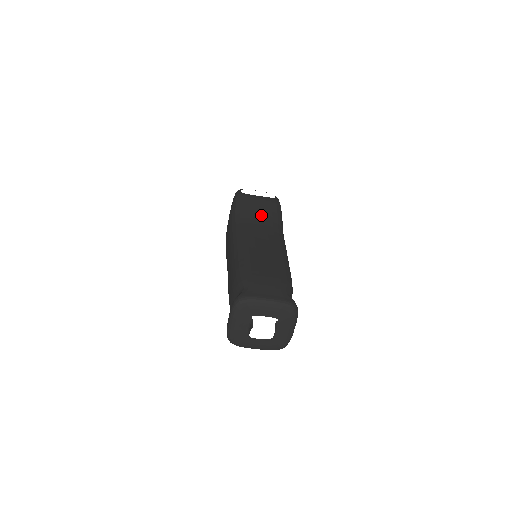
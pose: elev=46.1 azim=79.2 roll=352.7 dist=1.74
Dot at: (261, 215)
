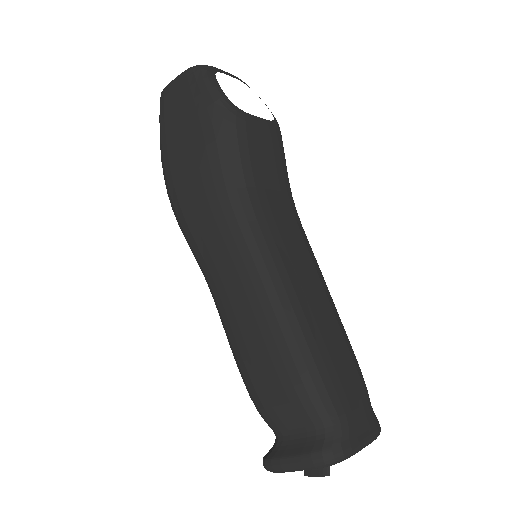
Dot at: (272, 176)
